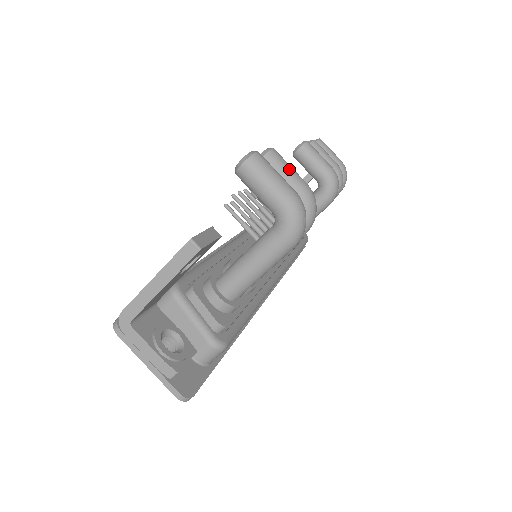
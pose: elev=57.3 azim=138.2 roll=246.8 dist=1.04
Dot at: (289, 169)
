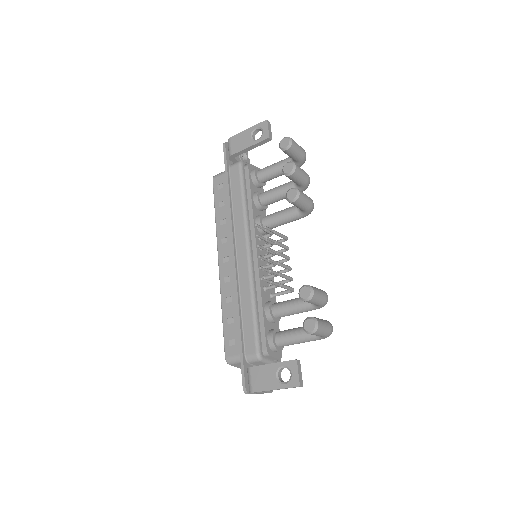
Dot at: (320, 297)
